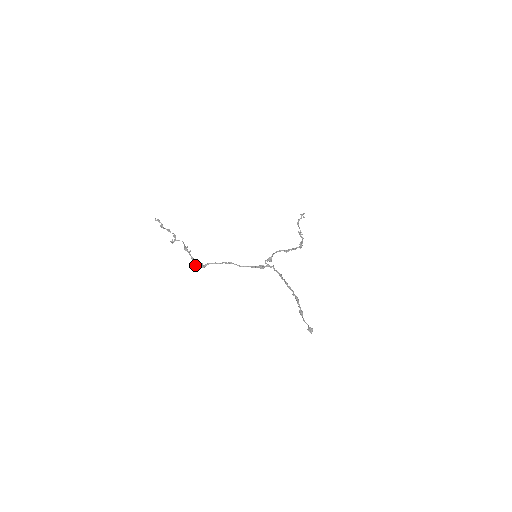
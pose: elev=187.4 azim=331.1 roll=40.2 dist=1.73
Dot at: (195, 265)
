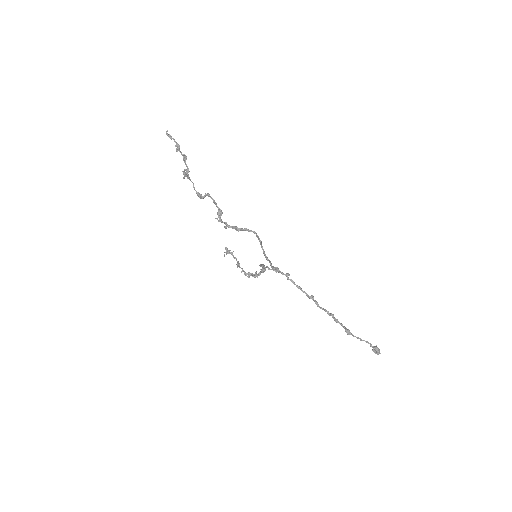
Dot at: occluded
